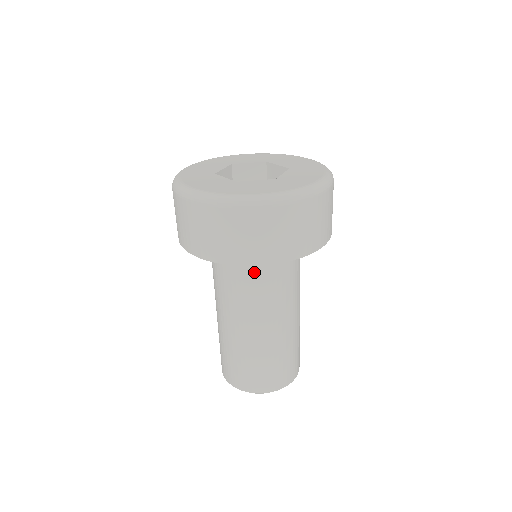
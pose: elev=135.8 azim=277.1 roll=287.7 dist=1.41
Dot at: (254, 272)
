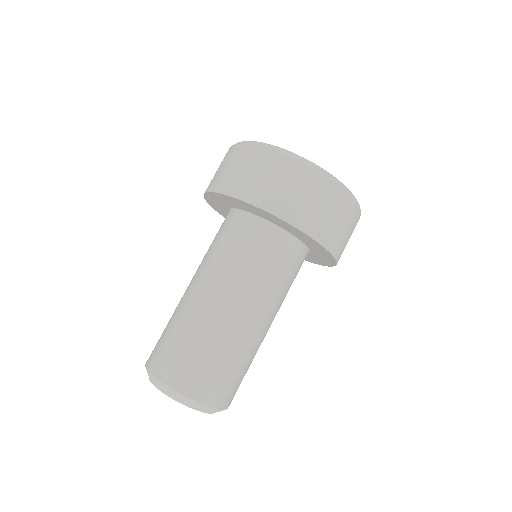
Dot at: (236, 233)
